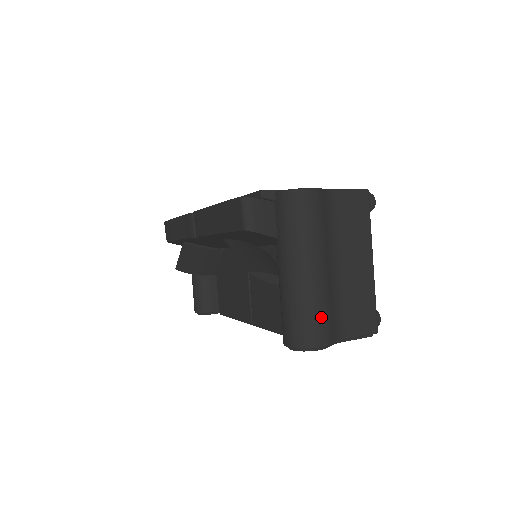
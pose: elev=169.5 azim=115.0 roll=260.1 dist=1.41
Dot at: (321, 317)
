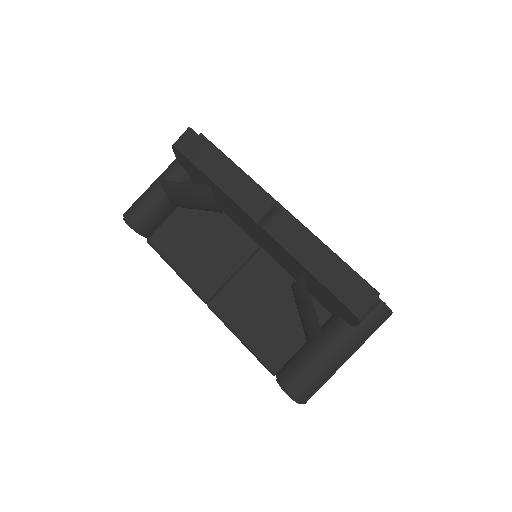
Dot at: occluded
